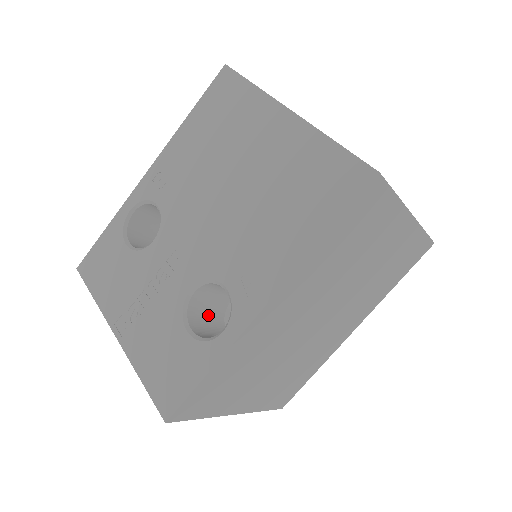
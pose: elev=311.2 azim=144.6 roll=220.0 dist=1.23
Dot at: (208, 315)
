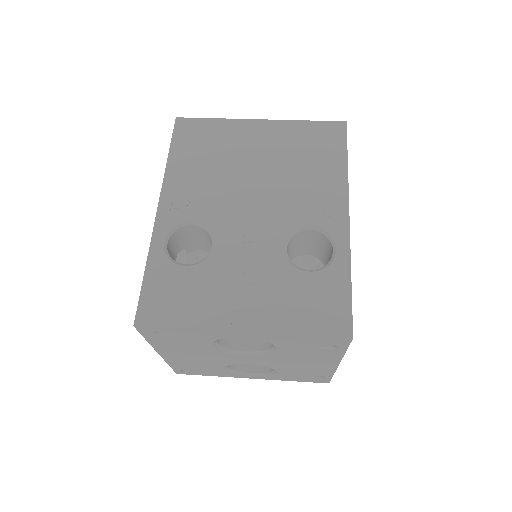
Dot at: occluded
